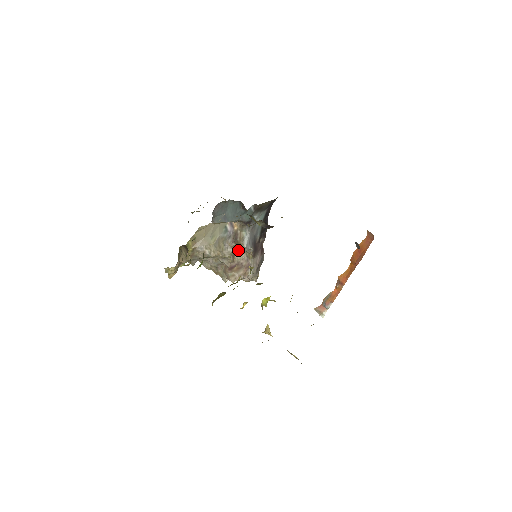
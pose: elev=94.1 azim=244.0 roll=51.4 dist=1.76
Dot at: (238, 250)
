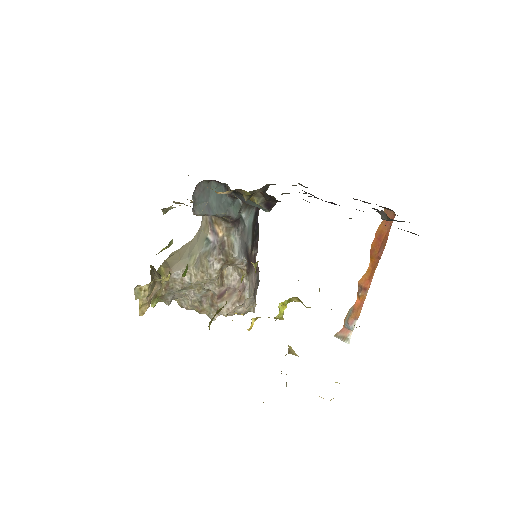
Dot at: (226, 269)
